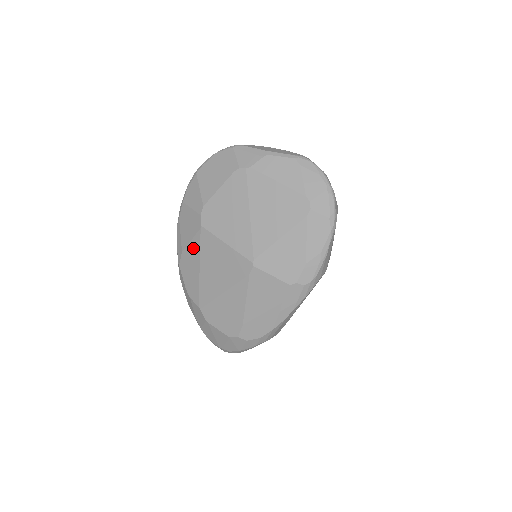
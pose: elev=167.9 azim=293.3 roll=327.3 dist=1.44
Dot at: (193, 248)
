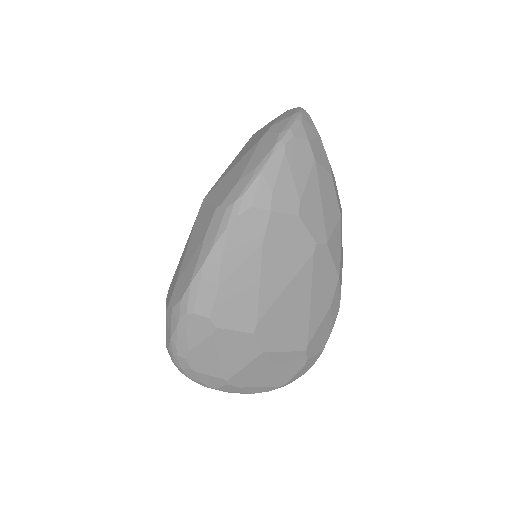
Dot at: occluded
